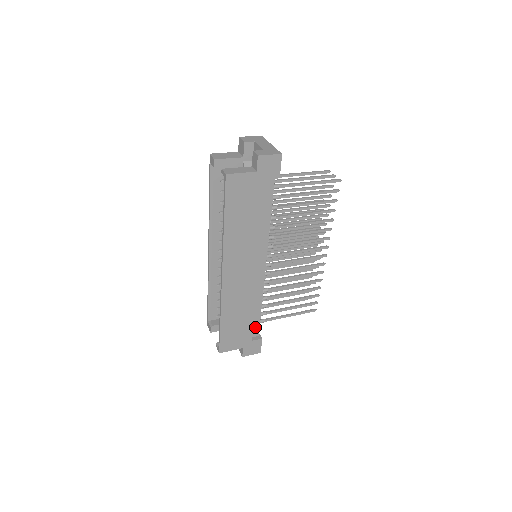
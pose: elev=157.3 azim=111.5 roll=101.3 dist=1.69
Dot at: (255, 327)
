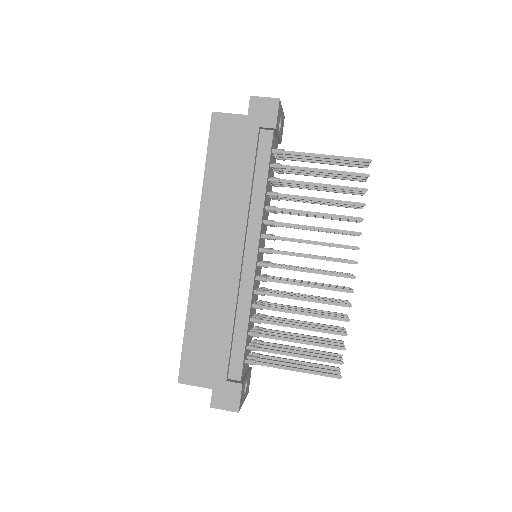
Dot at: (236, 362)
